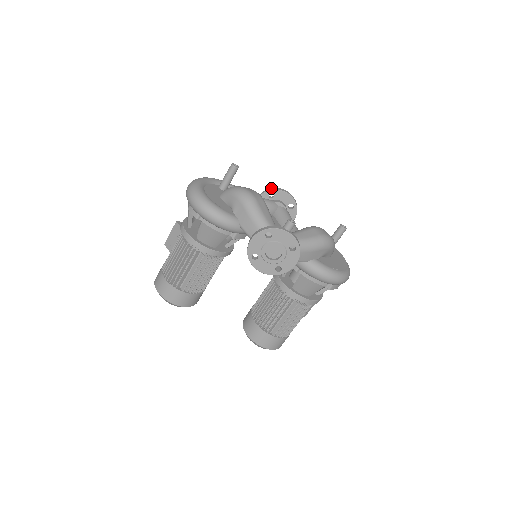
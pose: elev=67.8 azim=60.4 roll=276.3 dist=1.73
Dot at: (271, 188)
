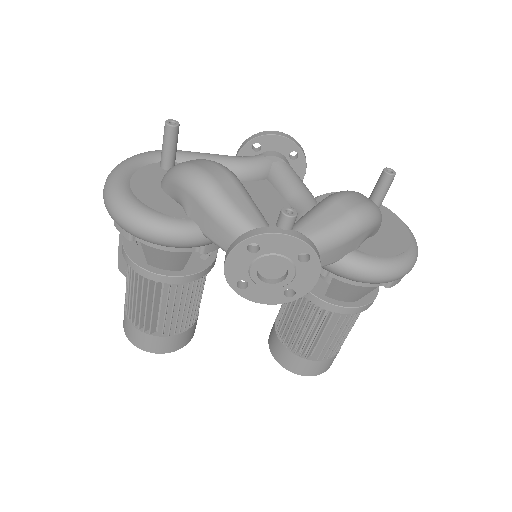
Dot at: (253, 135)
